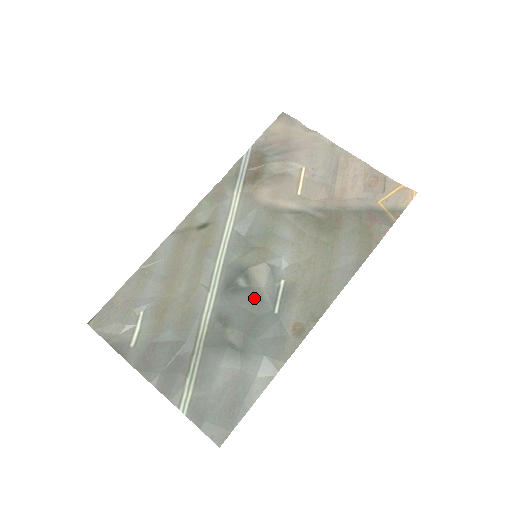
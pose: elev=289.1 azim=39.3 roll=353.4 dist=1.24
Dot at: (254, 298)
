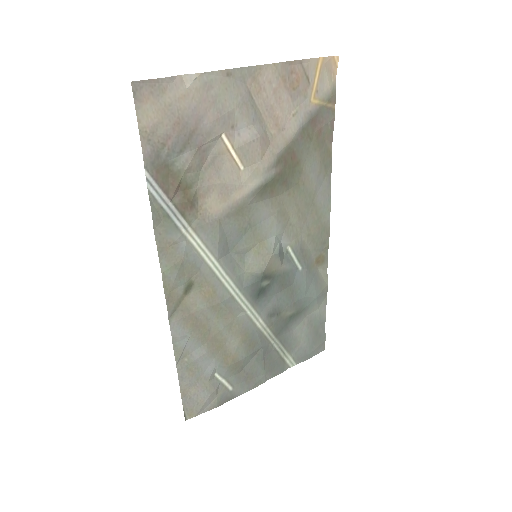
Dot at: (282, 280)
